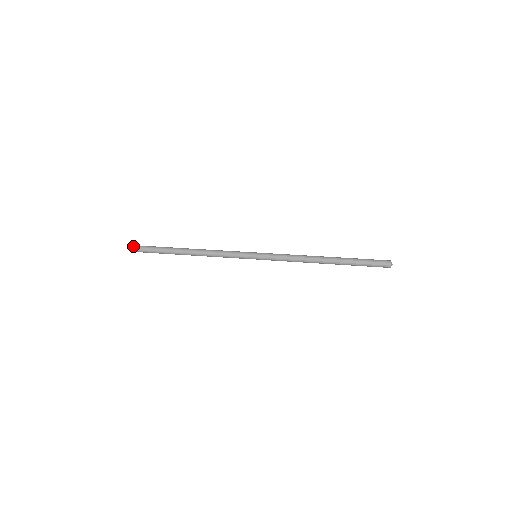
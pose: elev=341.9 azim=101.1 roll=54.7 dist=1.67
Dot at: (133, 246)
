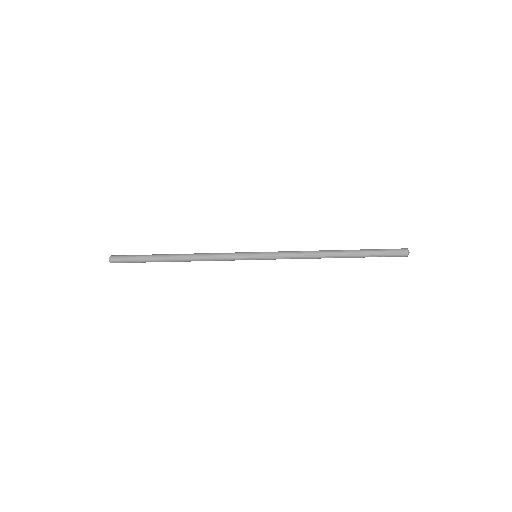
Dot at: (111, 257)
